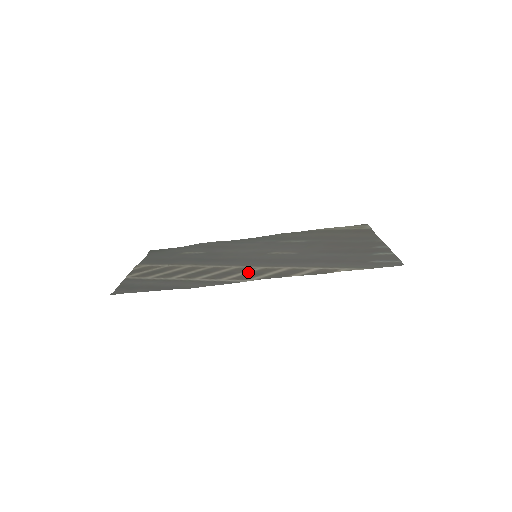
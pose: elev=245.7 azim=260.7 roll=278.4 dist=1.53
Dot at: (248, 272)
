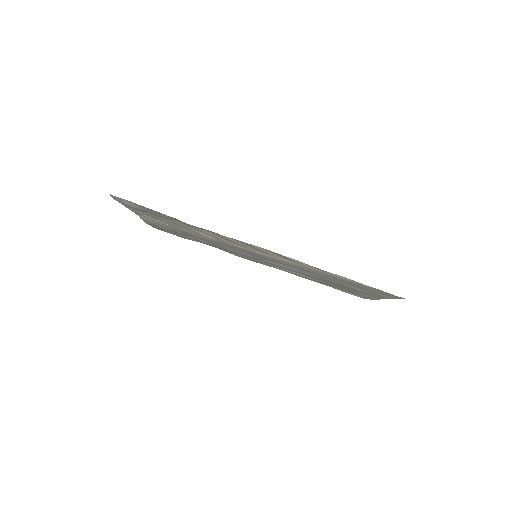
Dot at: (248, 246)
